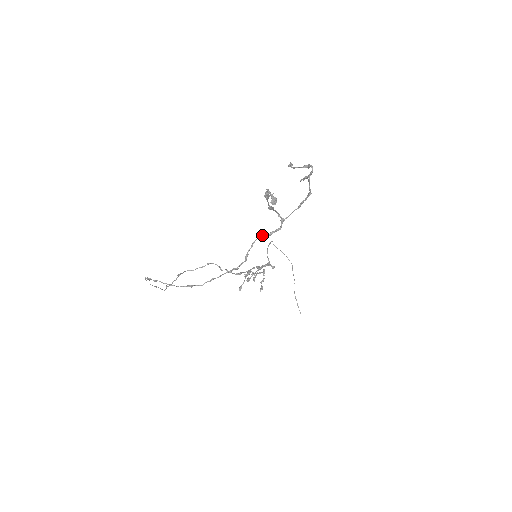
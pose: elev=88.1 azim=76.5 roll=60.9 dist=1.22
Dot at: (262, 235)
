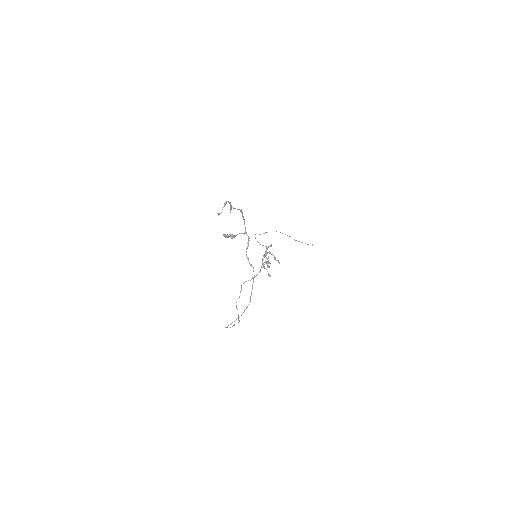
Dot at: (246, 249)
